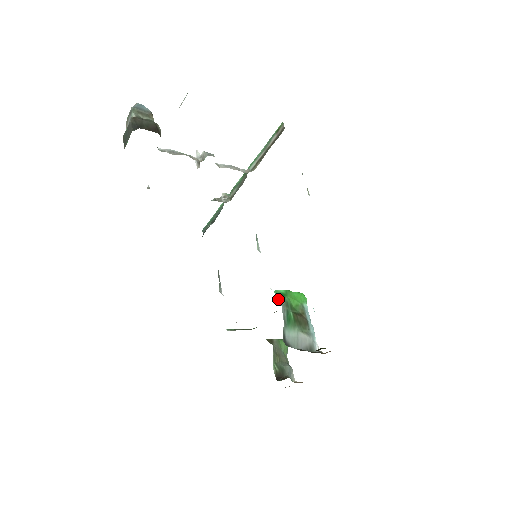
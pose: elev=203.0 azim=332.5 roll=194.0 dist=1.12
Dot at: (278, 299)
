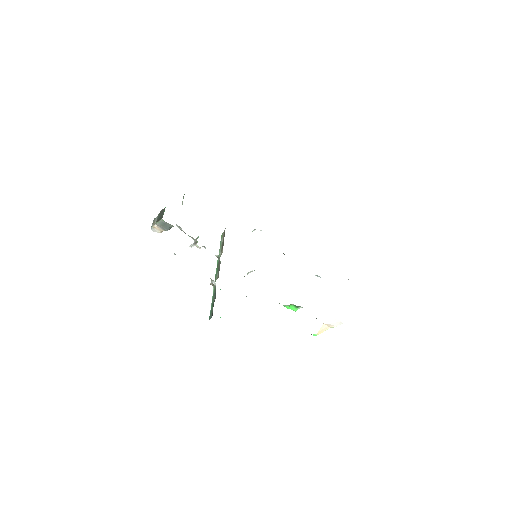
Dot at: occluded
